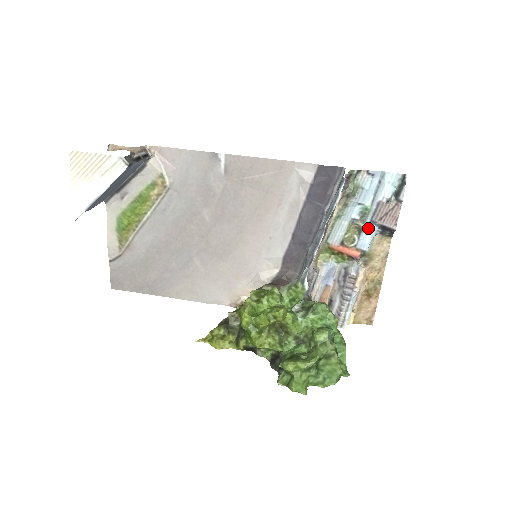
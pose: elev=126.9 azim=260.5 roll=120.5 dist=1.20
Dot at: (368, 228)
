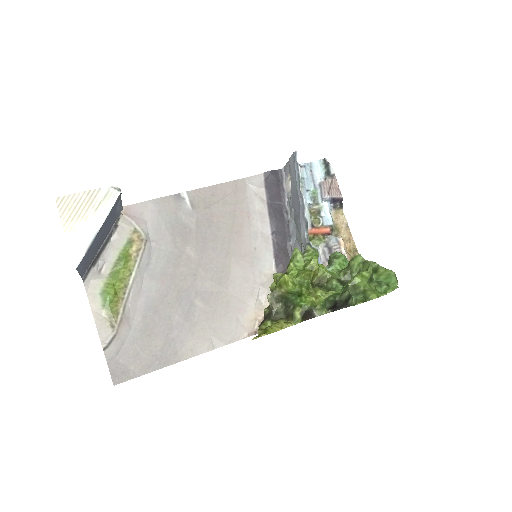
Dot at: (323, 206)
